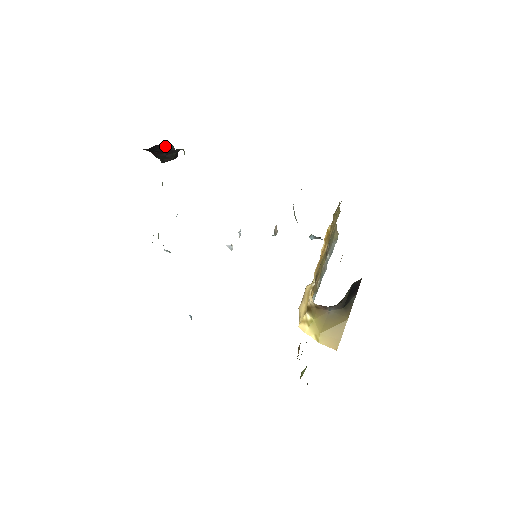
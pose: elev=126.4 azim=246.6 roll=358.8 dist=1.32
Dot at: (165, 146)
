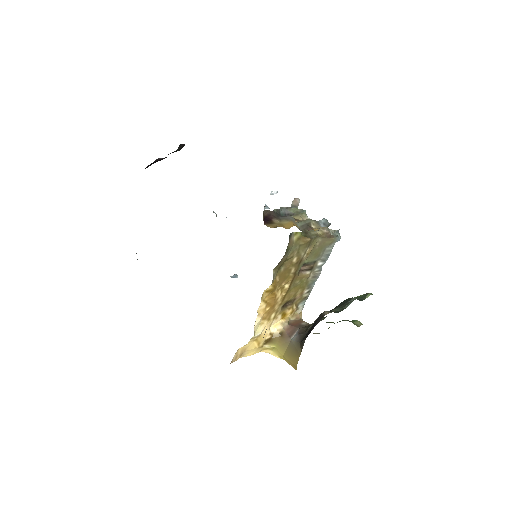
Dot at: (157, 160)
